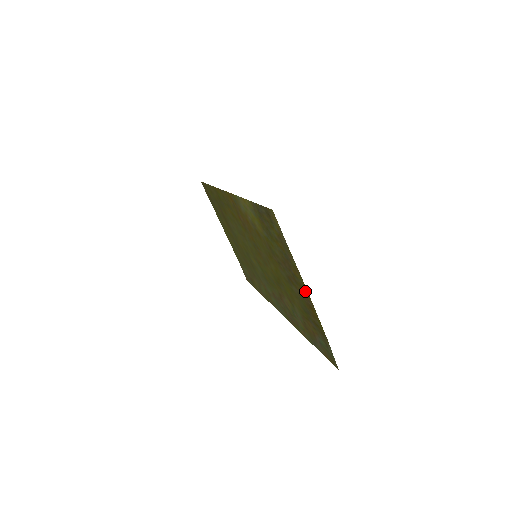
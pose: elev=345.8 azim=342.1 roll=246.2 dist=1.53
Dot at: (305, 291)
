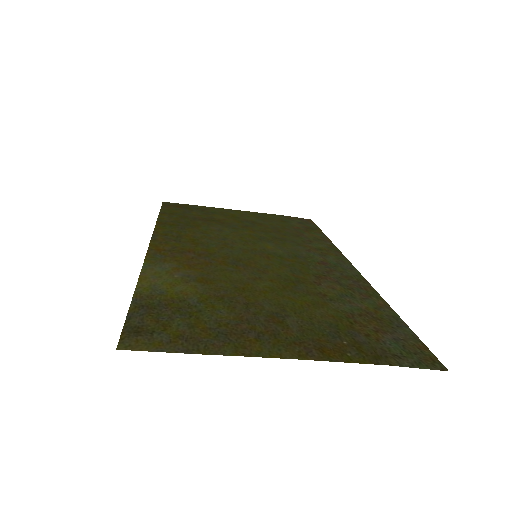
Dot at: (287, 352)
